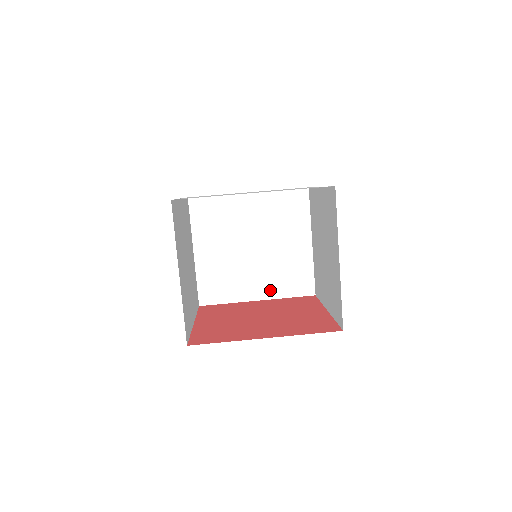
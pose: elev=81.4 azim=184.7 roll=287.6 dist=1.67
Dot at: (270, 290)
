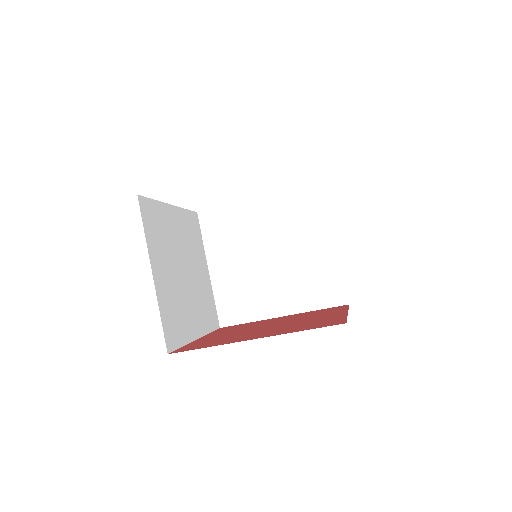
Dot at: (295, 303)
